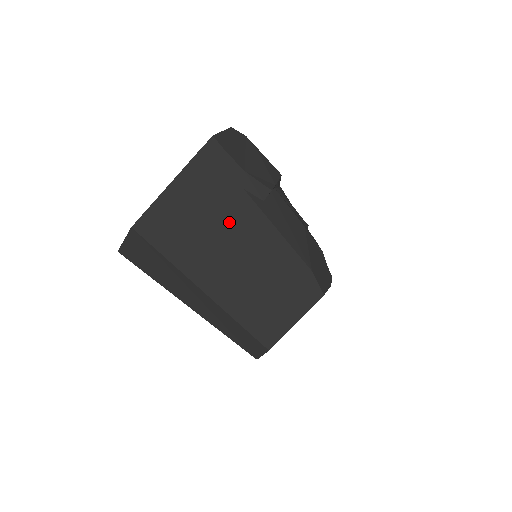
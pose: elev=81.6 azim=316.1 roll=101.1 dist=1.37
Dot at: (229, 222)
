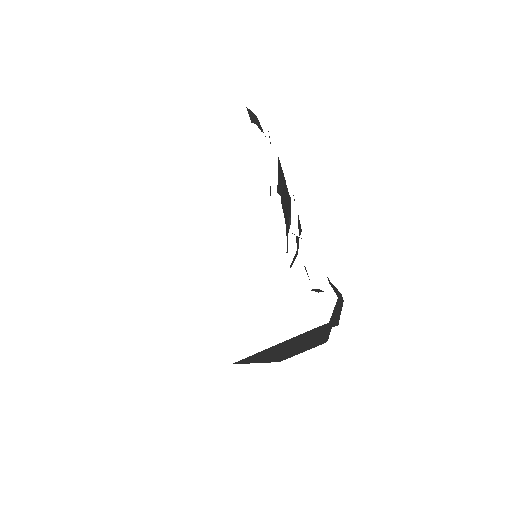
Dot at: (301, 343)
